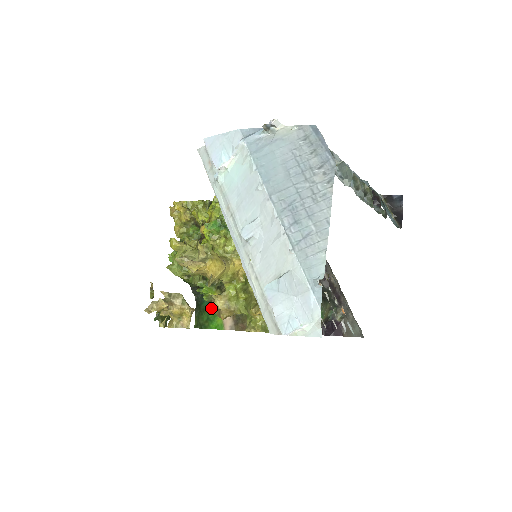
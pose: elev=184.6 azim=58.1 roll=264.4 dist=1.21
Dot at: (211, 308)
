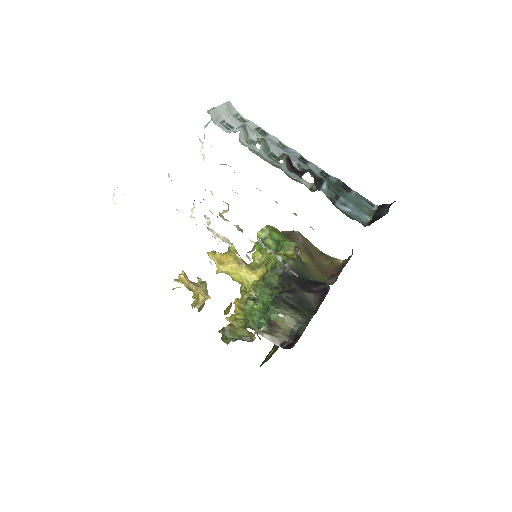
Dot at: occluded
